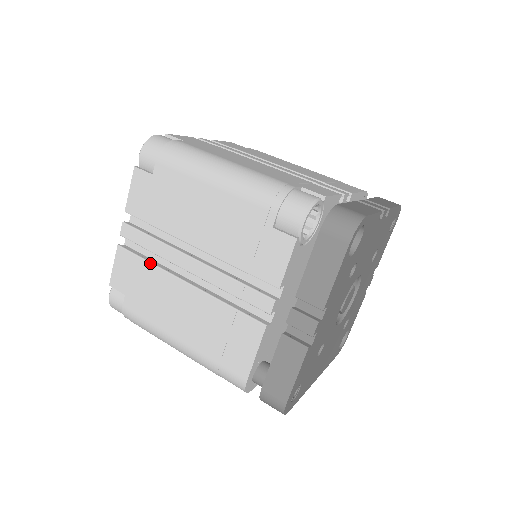
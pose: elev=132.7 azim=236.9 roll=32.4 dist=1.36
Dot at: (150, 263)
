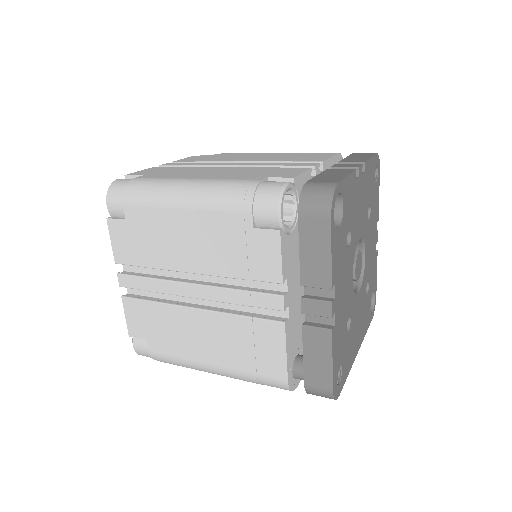
Dot at: (156, 303)
